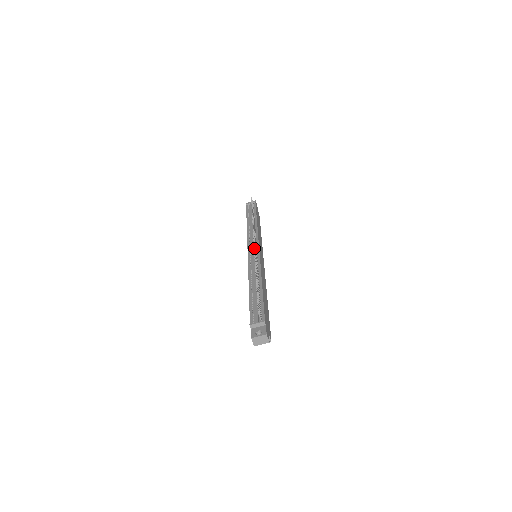
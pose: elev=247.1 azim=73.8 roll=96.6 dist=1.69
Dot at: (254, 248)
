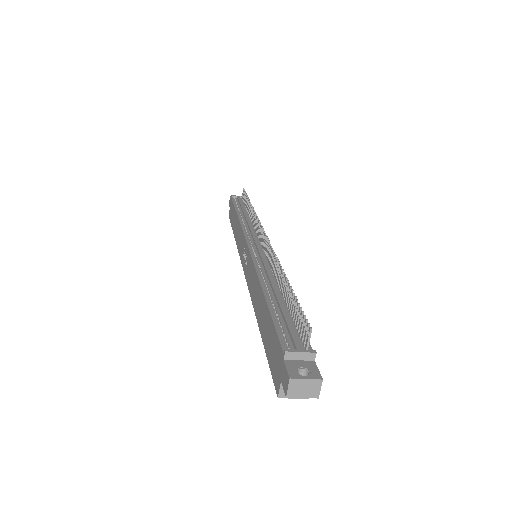
Dot at: (268, 238)
